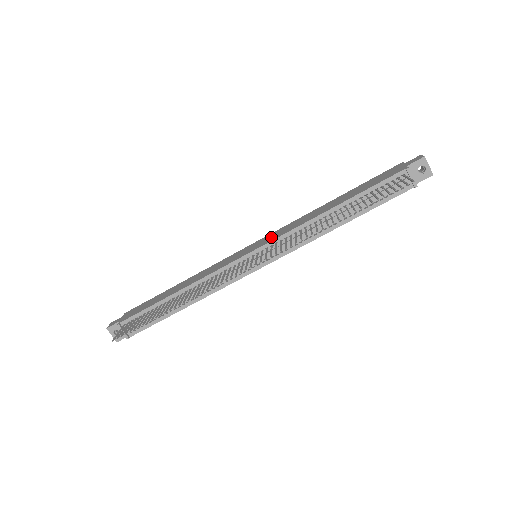
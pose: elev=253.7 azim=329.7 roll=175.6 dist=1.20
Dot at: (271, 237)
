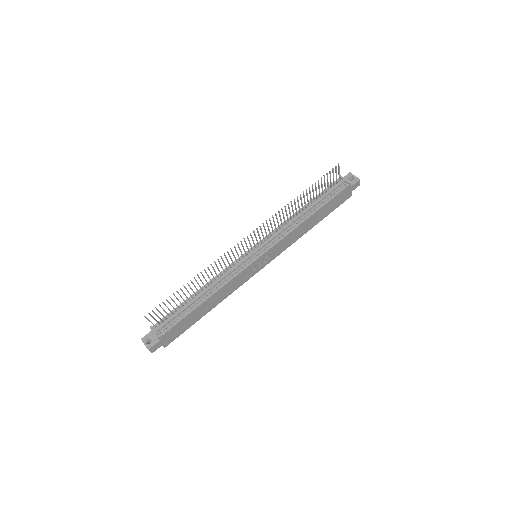
Dot at: occluded
